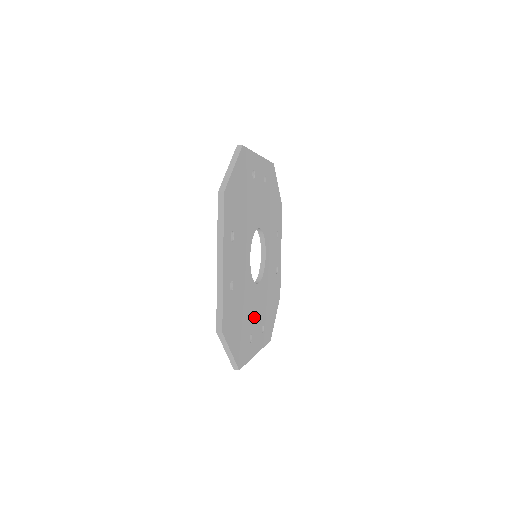
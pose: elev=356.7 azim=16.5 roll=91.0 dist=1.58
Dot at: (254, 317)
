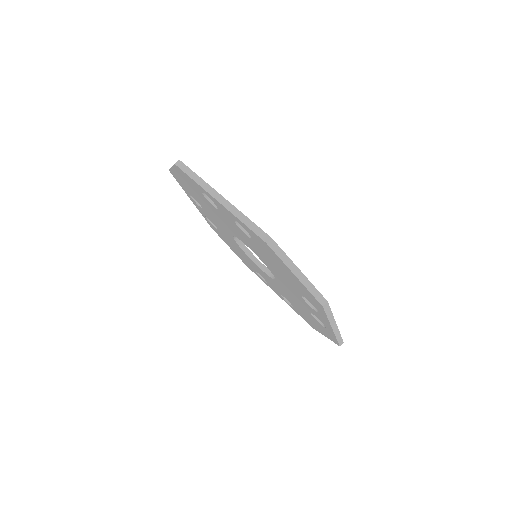
Dot at: occluded
